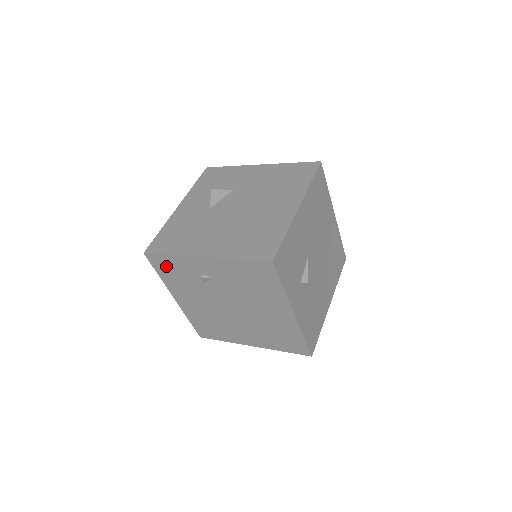
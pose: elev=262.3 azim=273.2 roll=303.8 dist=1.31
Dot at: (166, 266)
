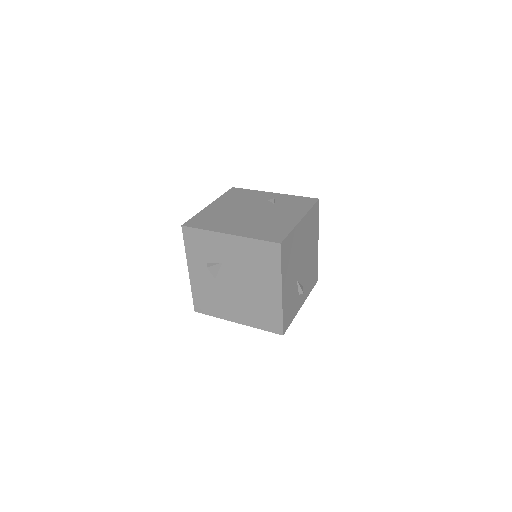
Dot at: occluded
